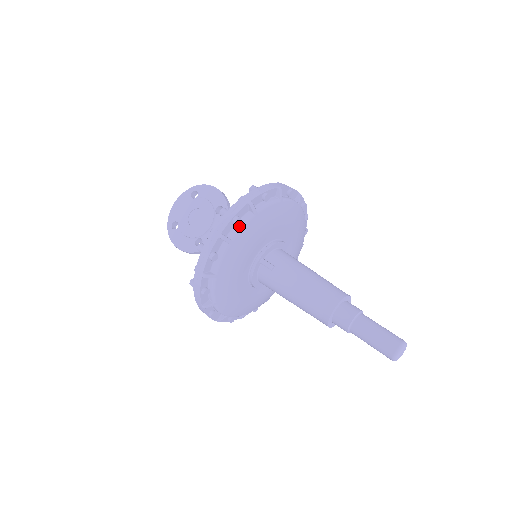
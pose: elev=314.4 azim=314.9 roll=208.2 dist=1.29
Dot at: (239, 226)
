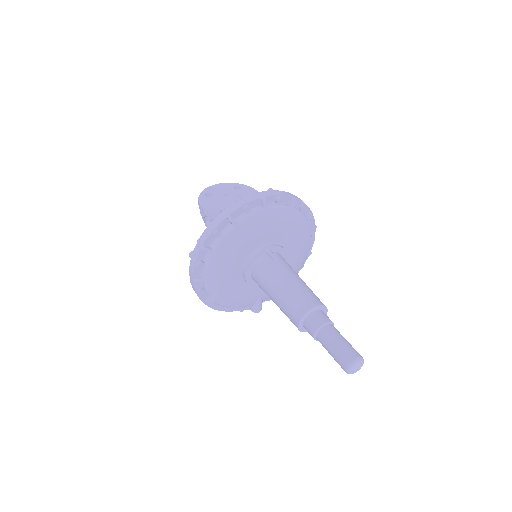
Dot at: (278, 205)
